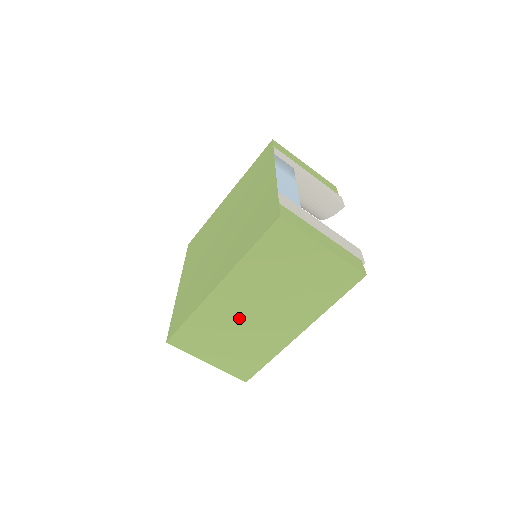
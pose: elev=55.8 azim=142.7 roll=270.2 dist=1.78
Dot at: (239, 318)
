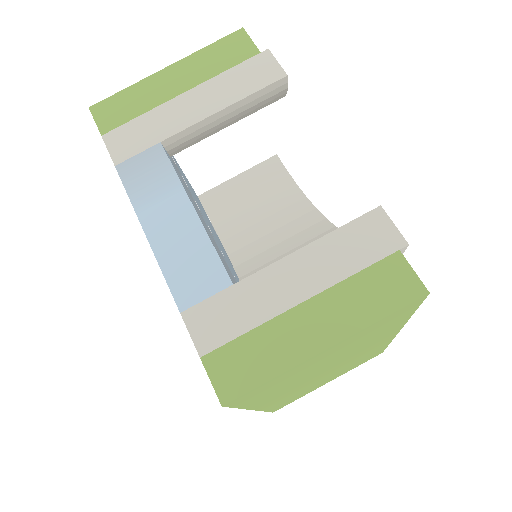
Dot at: (313, 382)
